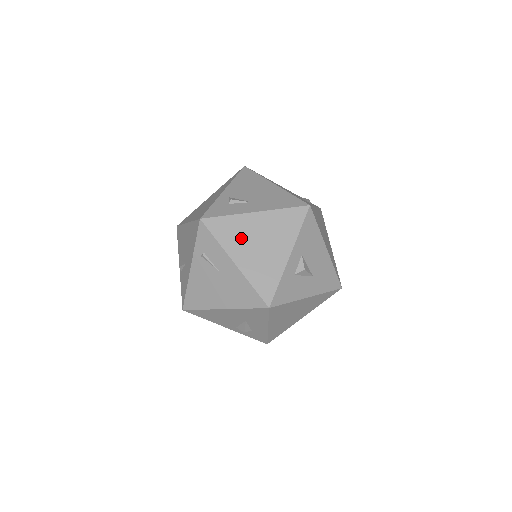
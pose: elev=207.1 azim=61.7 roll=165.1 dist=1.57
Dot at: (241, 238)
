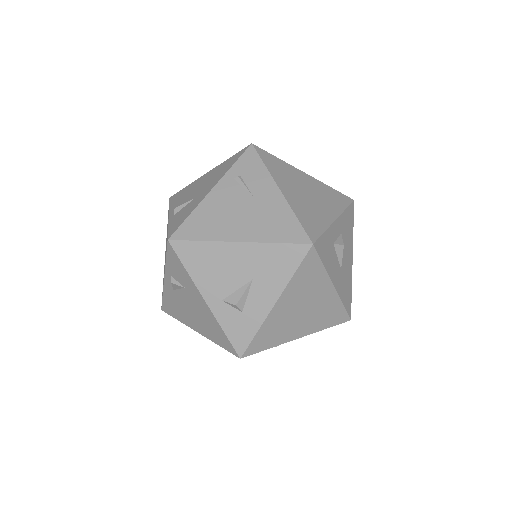
Dot at: (290, 179)
